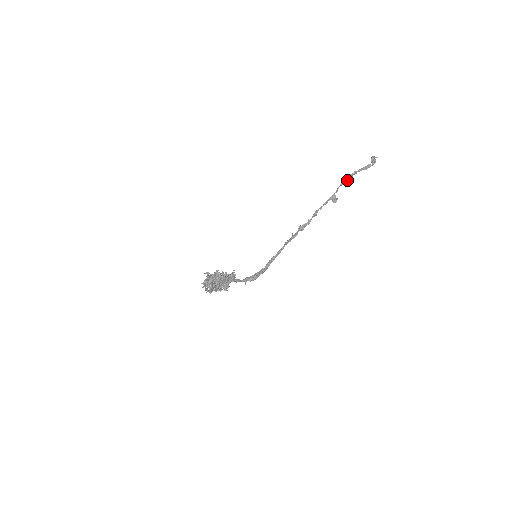
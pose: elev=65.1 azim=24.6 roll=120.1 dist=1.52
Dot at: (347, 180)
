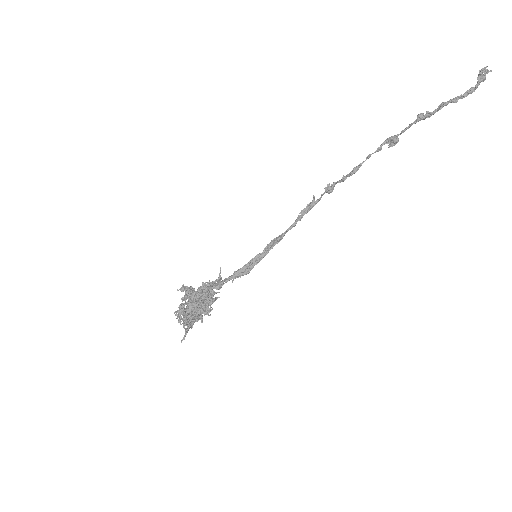
Dot at: (426, 117)
